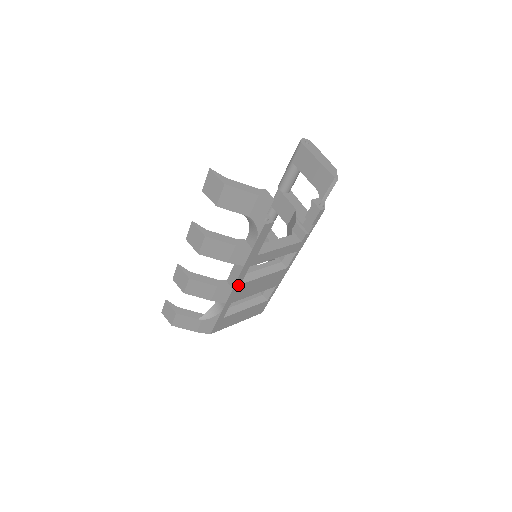
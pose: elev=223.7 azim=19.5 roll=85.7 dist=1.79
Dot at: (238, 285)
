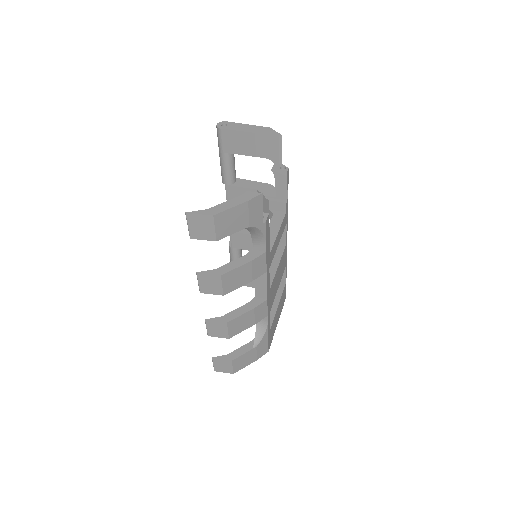
Dot at: (268, 292)
